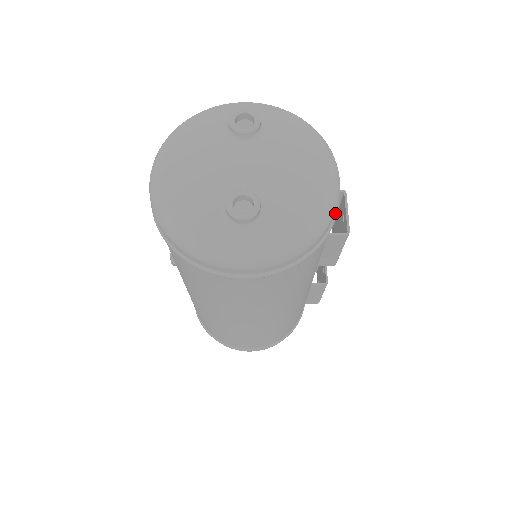
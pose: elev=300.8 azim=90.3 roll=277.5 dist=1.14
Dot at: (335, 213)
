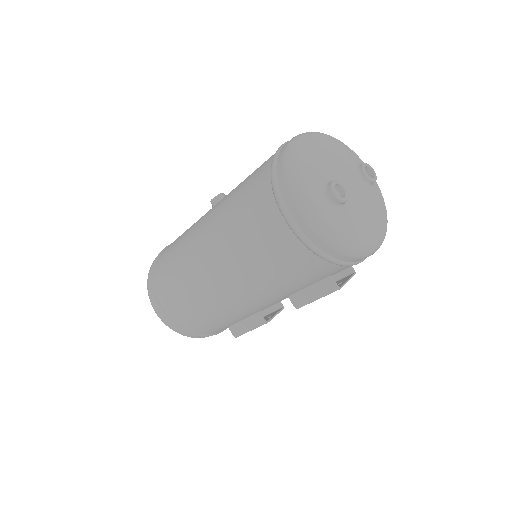
Dot at: (357, 262)
